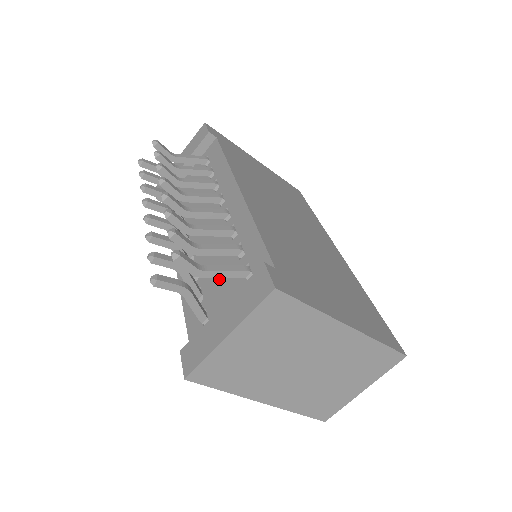
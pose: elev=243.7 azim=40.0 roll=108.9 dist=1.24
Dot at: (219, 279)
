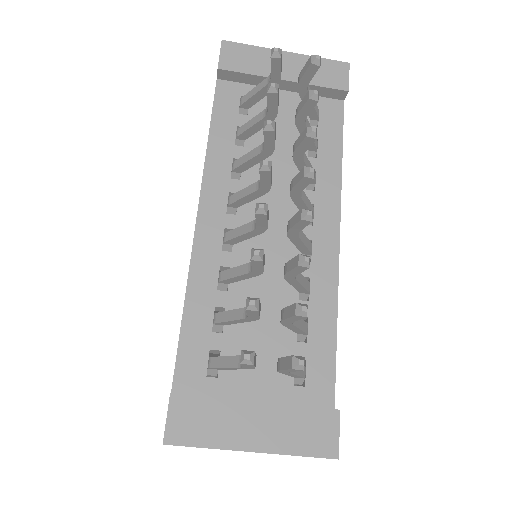
Dot at: (258, 333)
